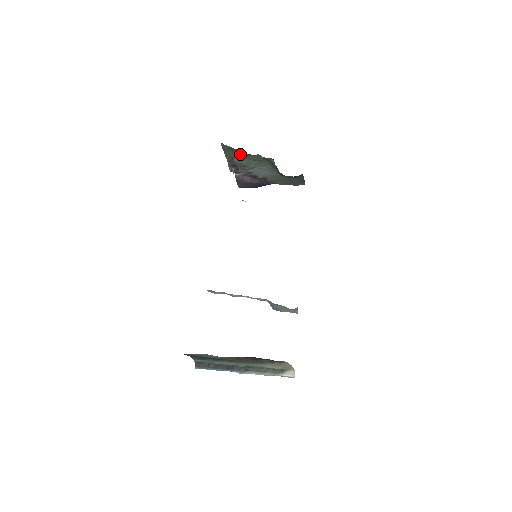
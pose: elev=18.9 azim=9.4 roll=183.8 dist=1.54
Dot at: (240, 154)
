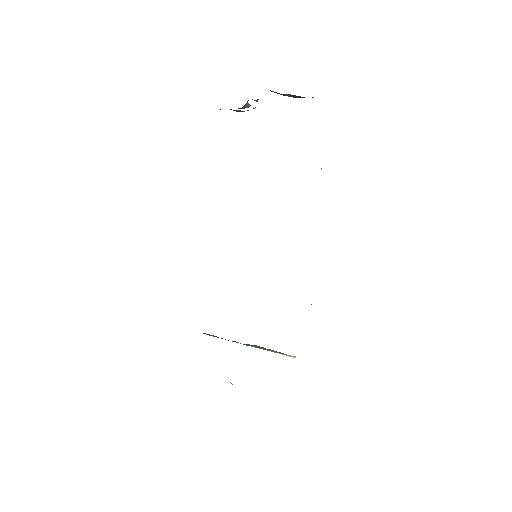
Dot at: occluded
